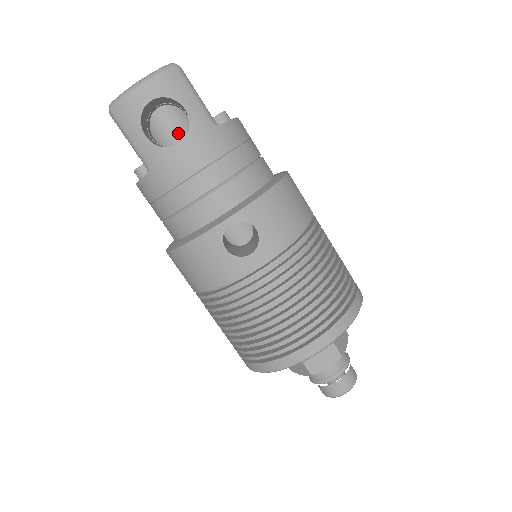
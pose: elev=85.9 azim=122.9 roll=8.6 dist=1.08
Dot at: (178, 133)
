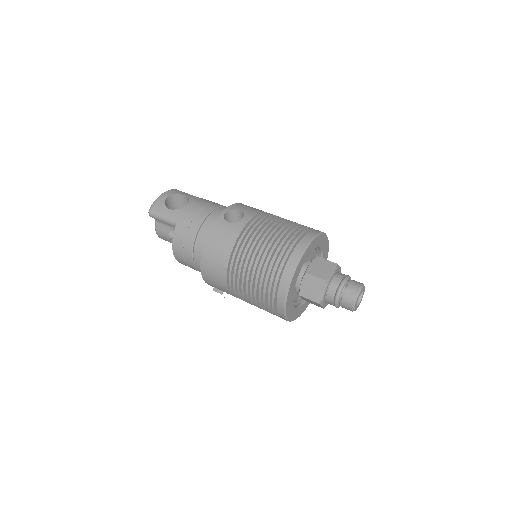
Dot at: occluded
